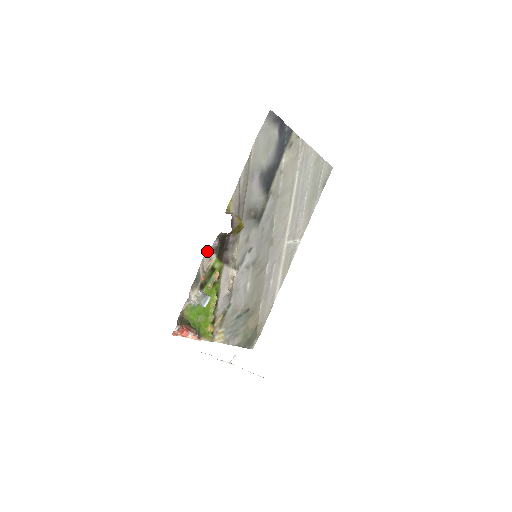
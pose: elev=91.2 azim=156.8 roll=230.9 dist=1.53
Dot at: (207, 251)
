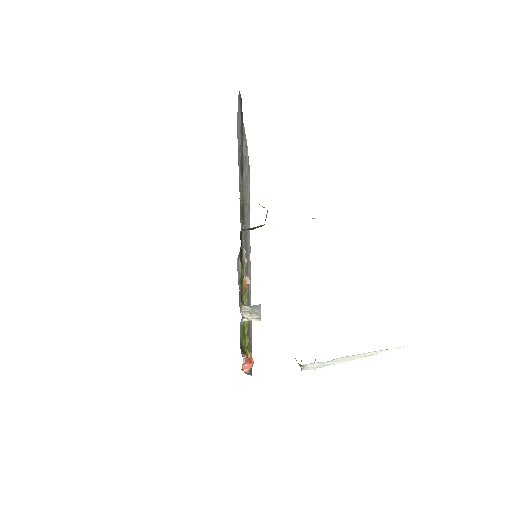
Dot at: occluded
